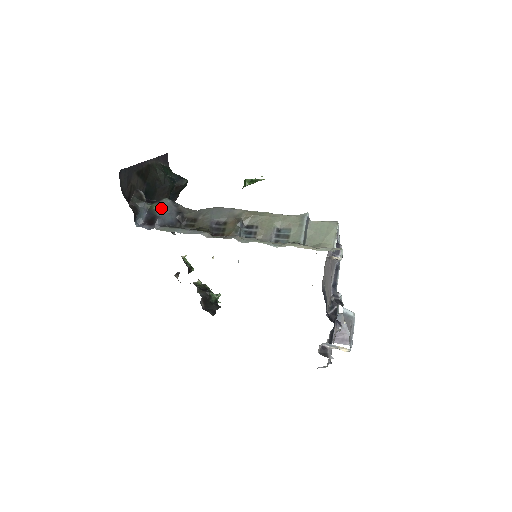
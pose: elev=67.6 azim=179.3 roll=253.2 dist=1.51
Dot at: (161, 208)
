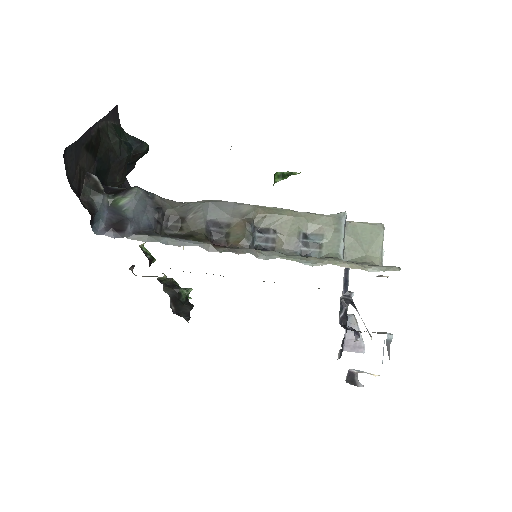
Dot at: (131, 204)
